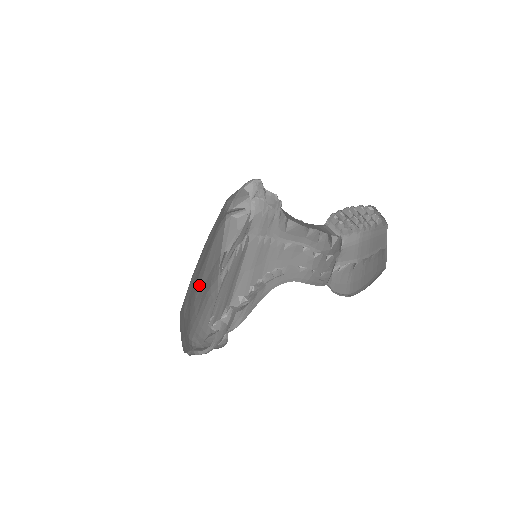
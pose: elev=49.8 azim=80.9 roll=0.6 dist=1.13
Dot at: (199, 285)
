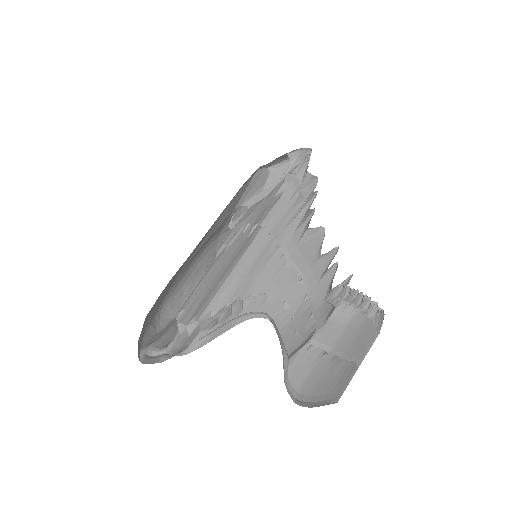
Dot at: (191, 256)
